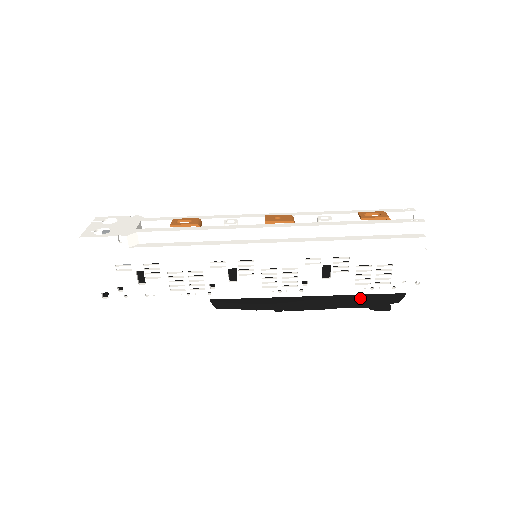
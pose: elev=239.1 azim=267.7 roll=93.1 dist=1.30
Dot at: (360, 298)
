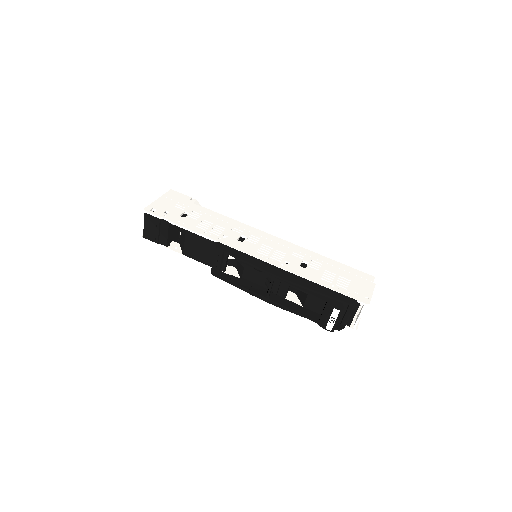
Dot at: (322, 288)
